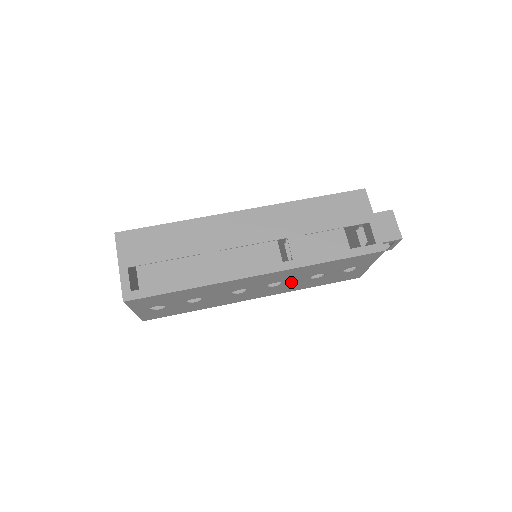
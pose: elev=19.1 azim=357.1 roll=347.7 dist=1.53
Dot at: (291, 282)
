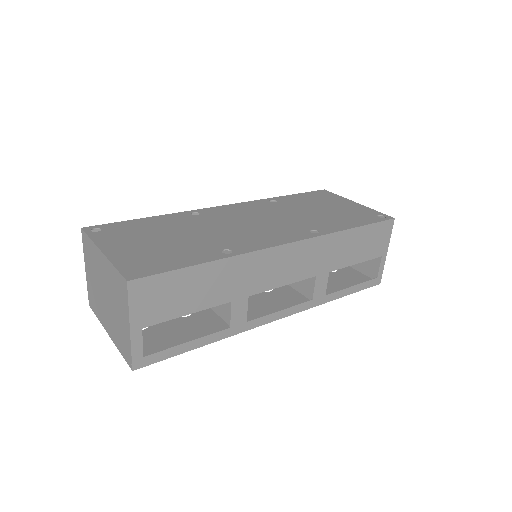
Dot at: occluded
